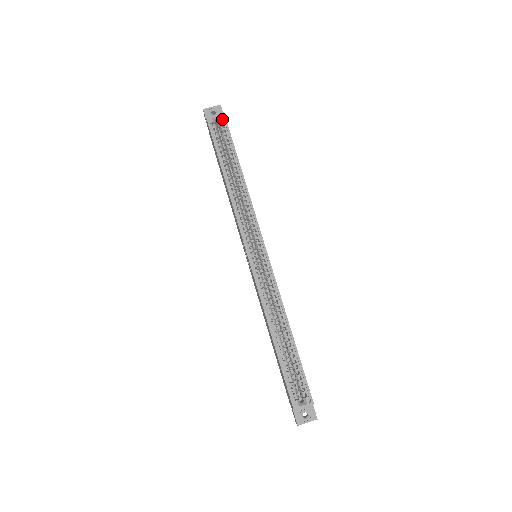
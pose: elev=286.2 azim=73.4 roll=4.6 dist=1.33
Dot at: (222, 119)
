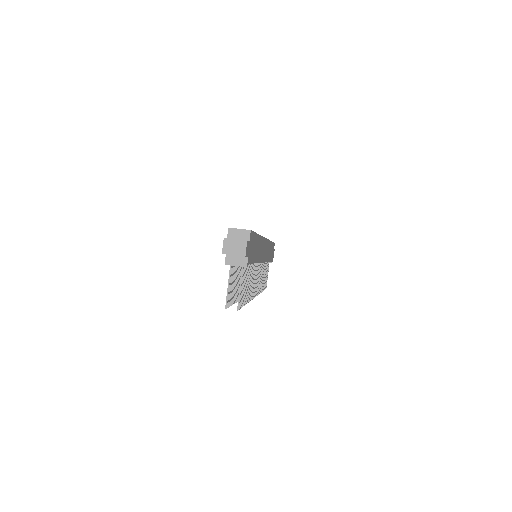
Dot at: occluded
